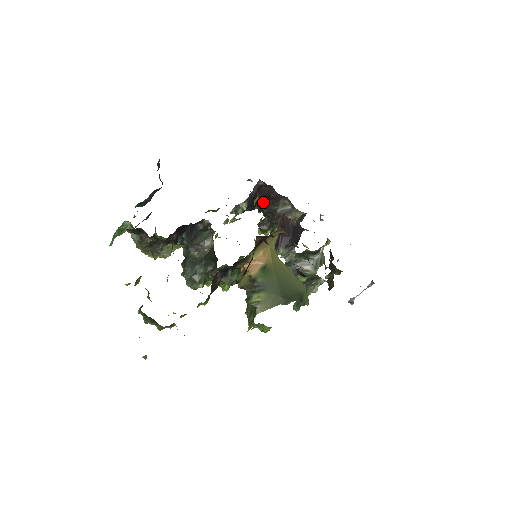
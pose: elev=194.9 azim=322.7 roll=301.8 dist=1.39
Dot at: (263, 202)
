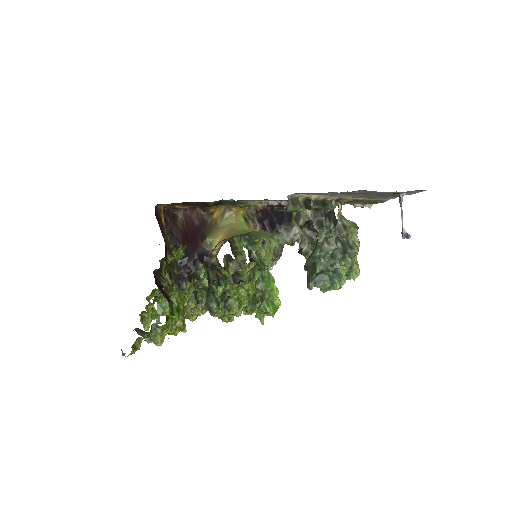
Dot at: occluded
